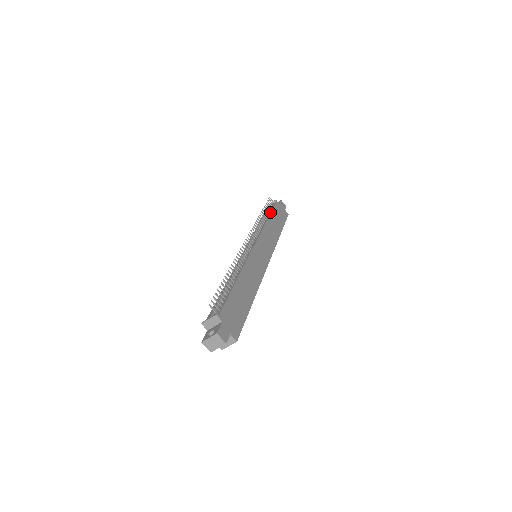
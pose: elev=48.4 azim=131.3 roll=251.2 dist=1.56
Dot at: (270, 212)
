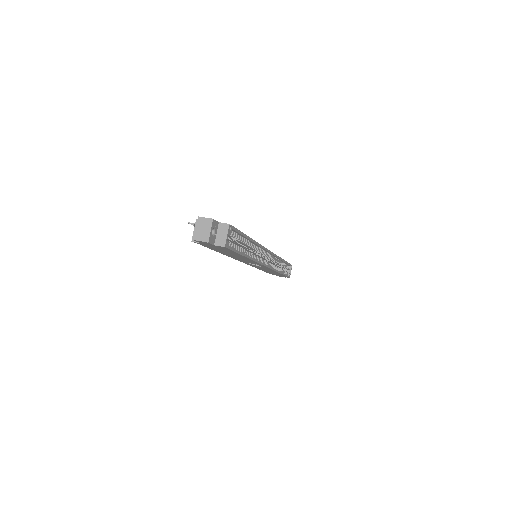
Dot at: occluded
